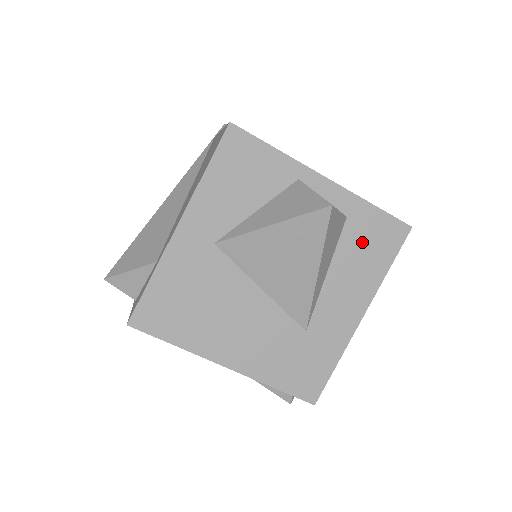
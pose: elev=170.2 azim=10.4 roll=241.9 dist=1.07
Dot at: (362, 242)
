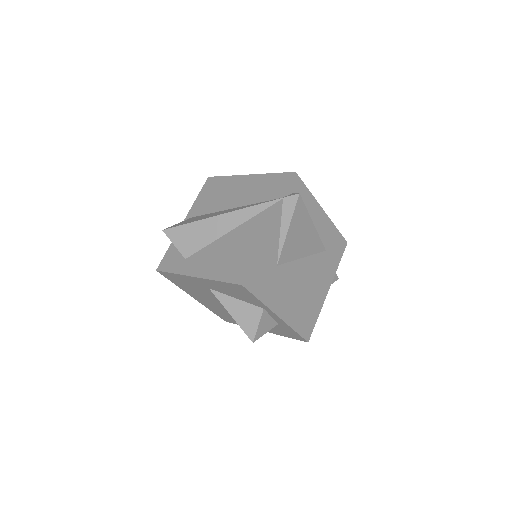
Dot at: (280, 329)
